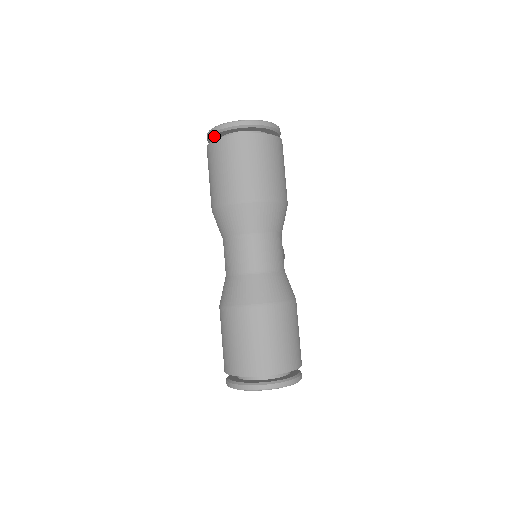
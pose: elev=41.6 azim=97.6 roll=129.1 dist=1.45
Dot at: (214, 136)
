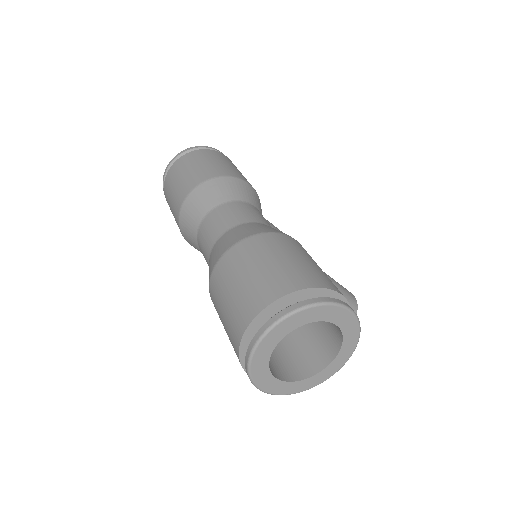
Dot at: occluded
